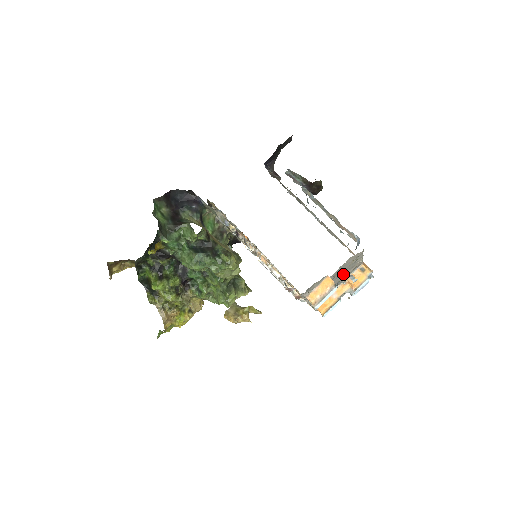
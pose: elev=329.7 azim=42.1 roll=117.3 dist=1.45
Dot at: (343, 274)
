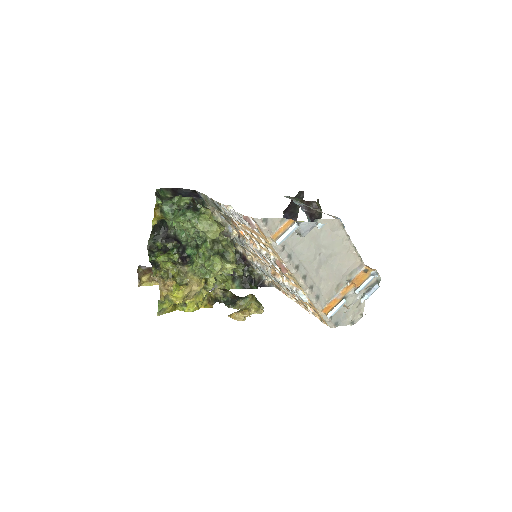
Dot at: (336, 262)
